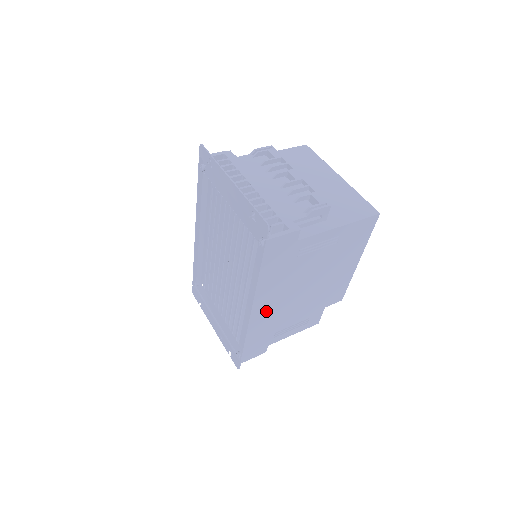
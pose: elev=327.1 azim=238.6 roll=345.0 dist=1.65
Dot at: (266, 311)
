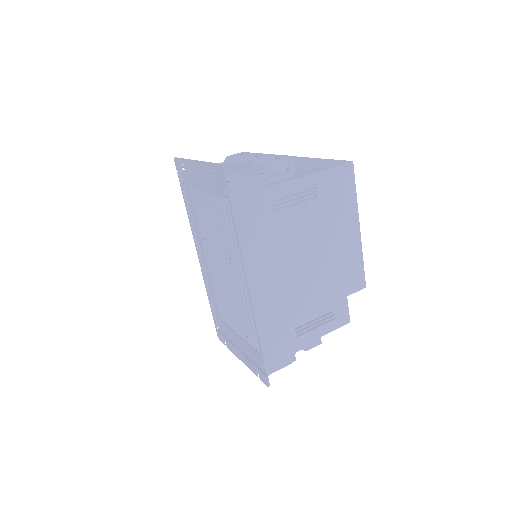
Dot at: (268, 290)
